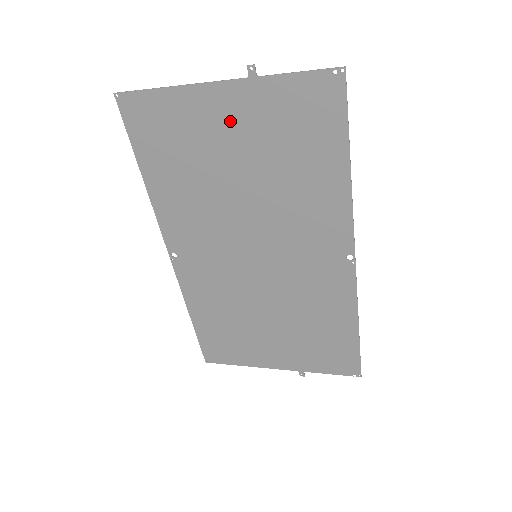
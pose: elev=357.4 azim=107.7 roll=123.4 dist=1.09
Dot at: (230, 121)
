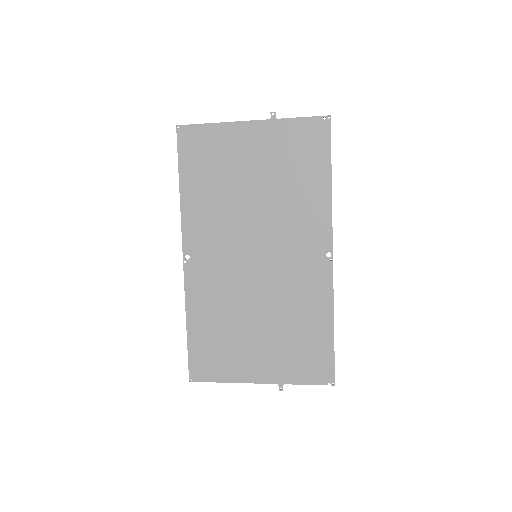
Dot at: (254, 147)
